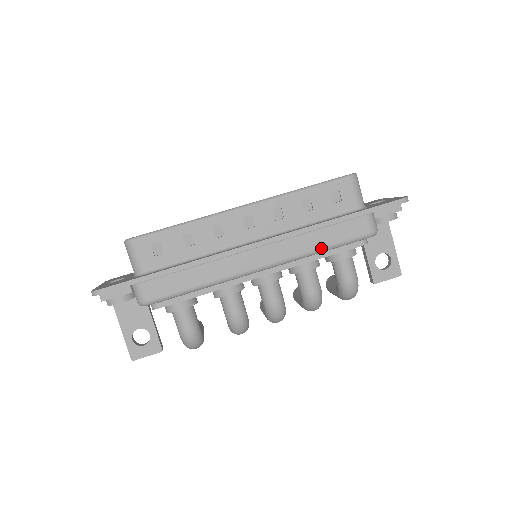
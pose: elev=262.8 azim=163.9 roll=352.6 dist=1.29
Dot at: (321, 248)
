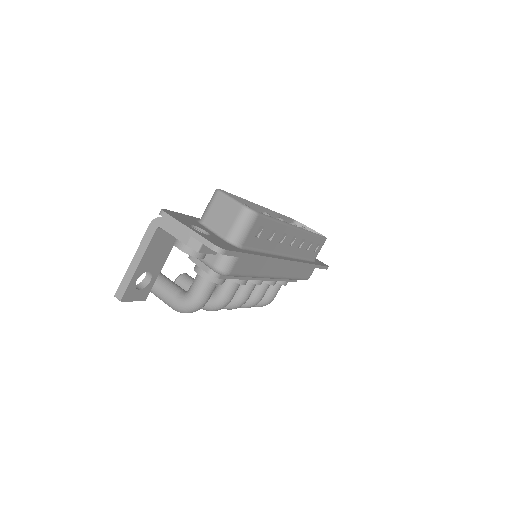
Dot at: (296, 278)
